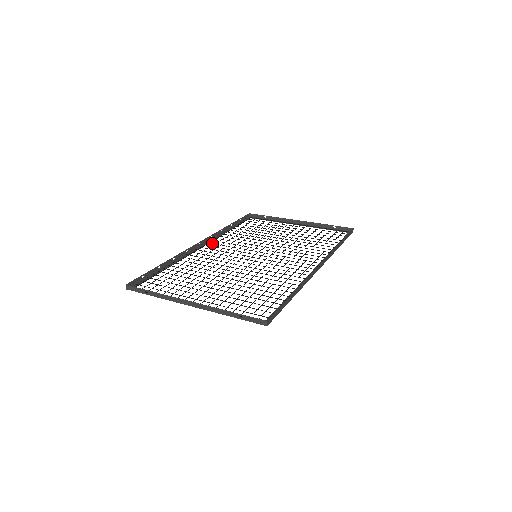
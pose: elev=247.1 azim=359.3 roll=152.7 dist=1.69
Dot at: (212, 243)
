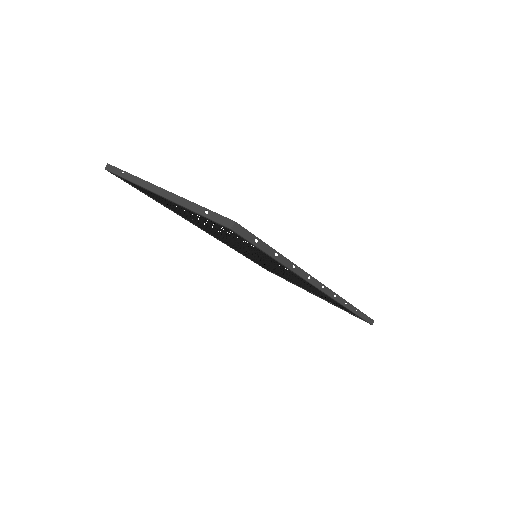
Dot at: occluded
